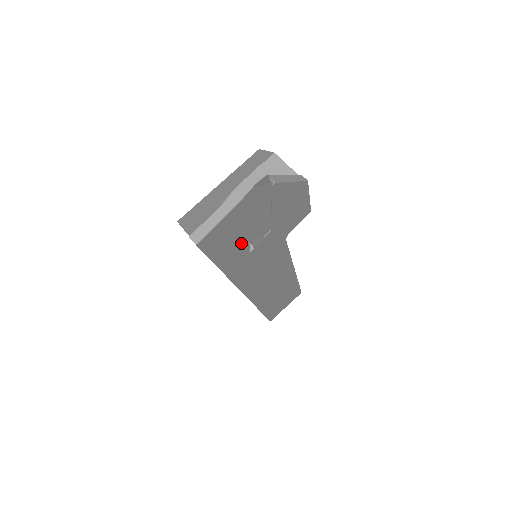
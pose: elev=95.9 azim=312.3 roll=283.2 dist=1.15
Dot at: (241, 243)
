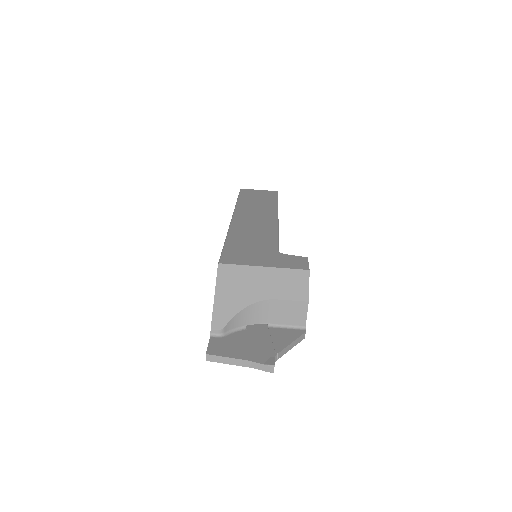
Dot at: occluded
